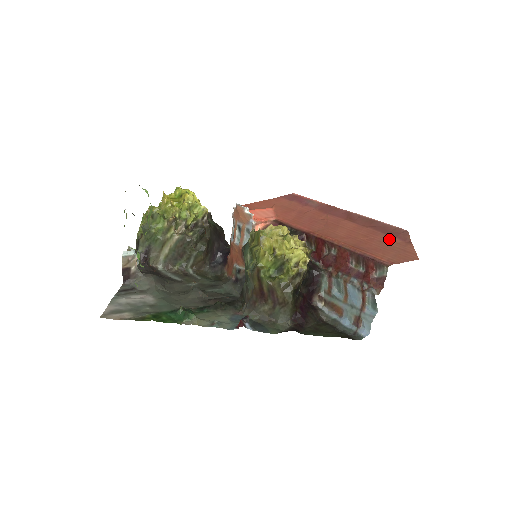
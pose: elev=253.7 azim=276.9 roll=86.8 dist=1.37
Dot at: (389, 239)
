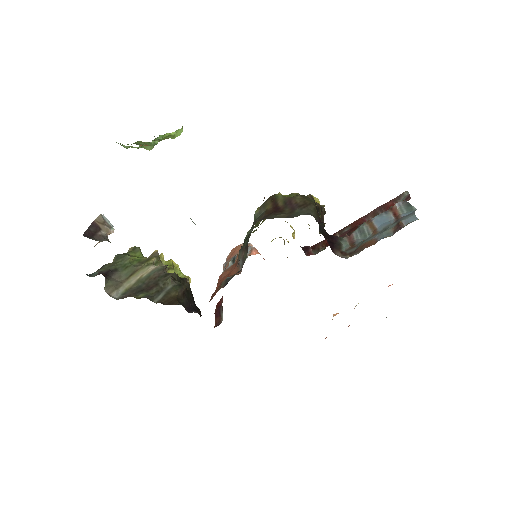
Dot at: occluded
